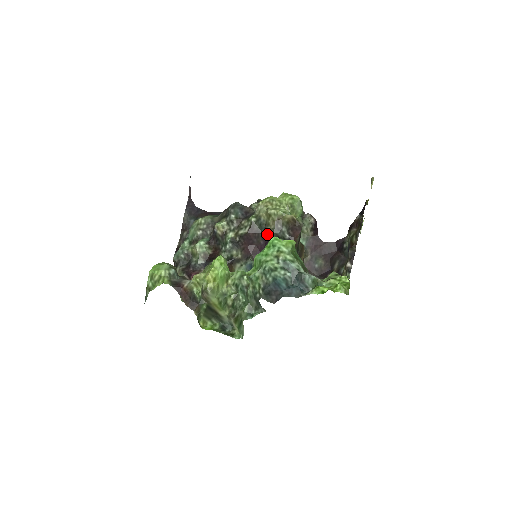
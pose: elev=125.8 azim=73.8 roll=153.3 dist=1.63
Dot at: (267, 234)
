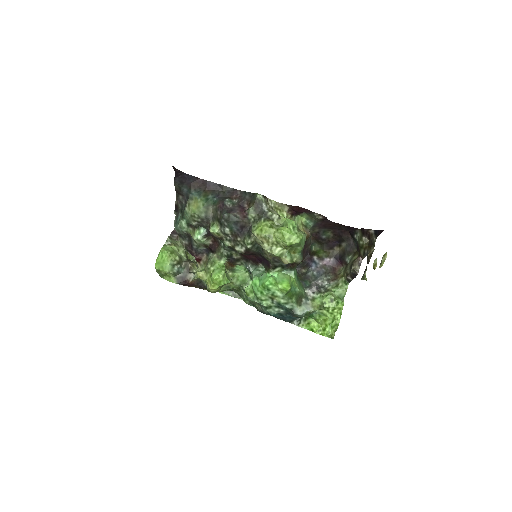
Dot at: (264, 257)
